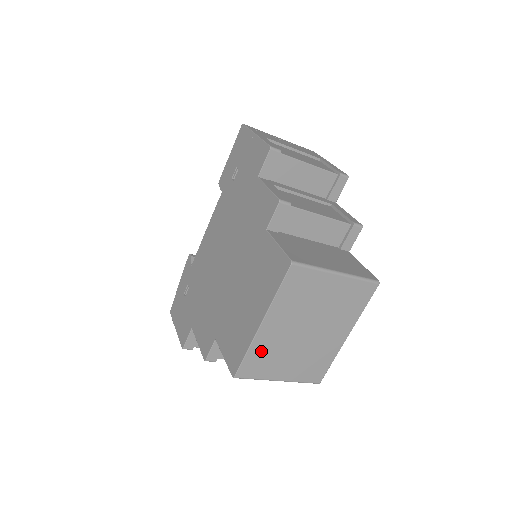
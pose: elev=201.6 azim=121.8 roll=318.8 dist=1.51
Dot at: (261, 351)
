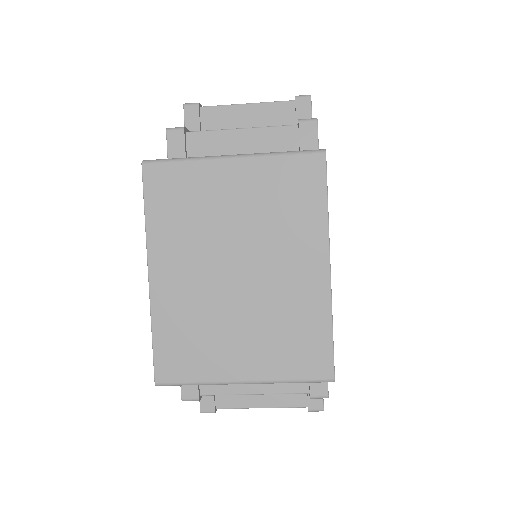
Dot at: (175, 325)
